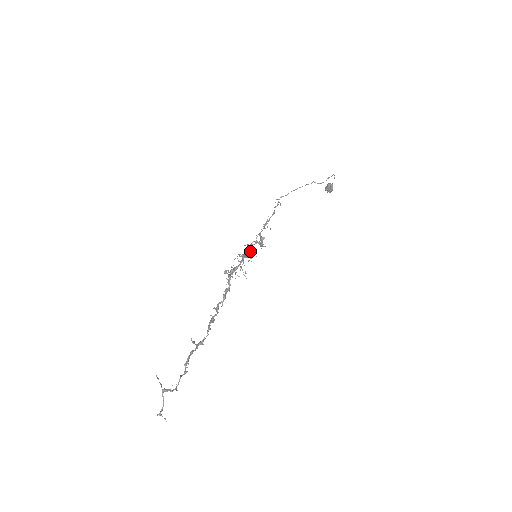
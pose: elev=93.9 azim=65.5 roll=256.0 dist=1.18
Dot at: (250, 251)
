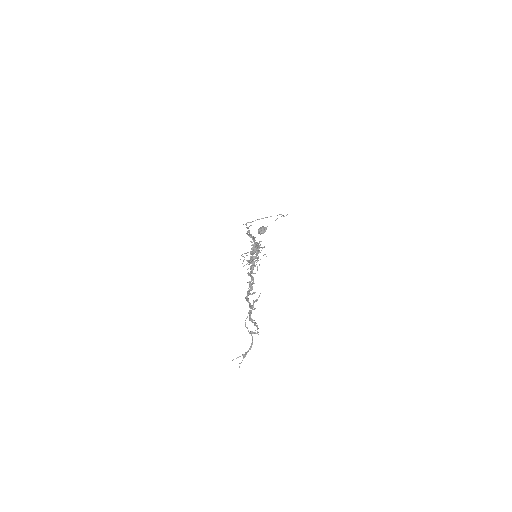
Dot at: occluded
